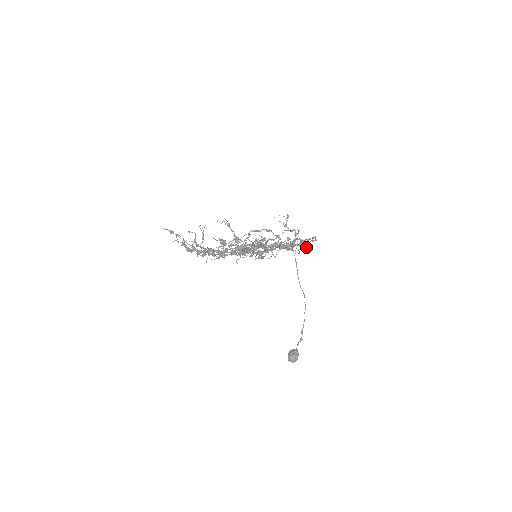
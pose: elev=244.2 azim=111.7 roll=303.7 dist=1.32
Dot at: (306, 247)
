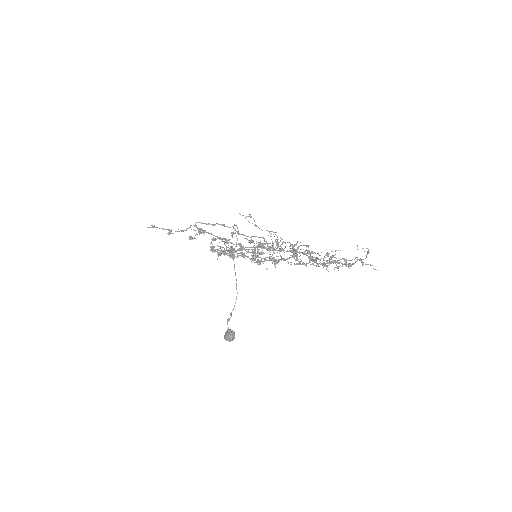
Dot at: (297, 250)
